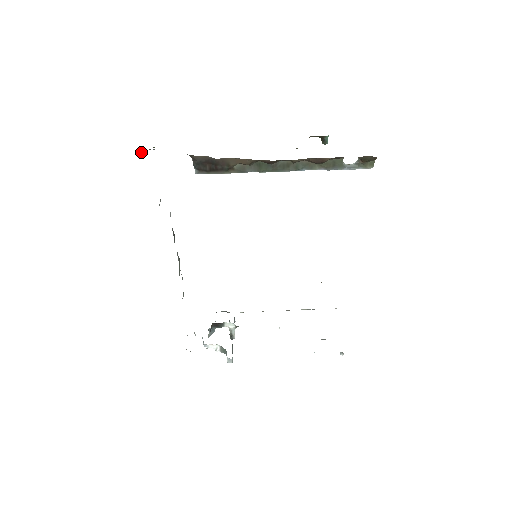
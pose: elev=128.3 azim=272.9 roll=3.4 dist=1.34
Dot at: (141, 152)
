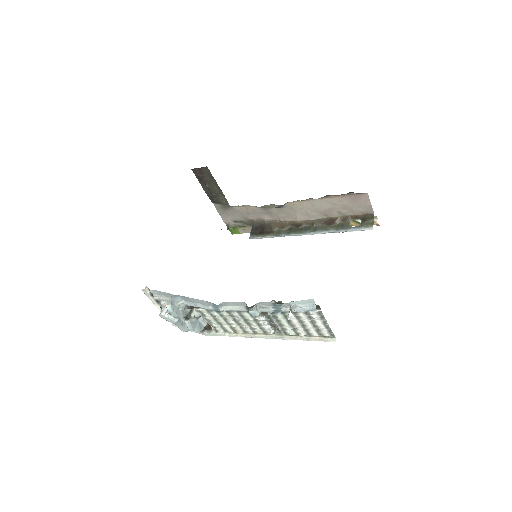
Dot at: occluded
